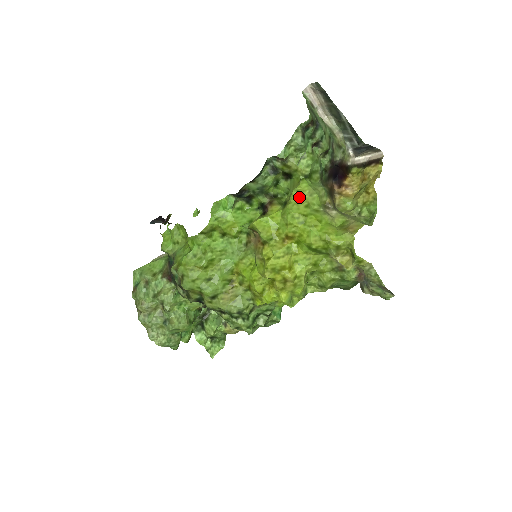
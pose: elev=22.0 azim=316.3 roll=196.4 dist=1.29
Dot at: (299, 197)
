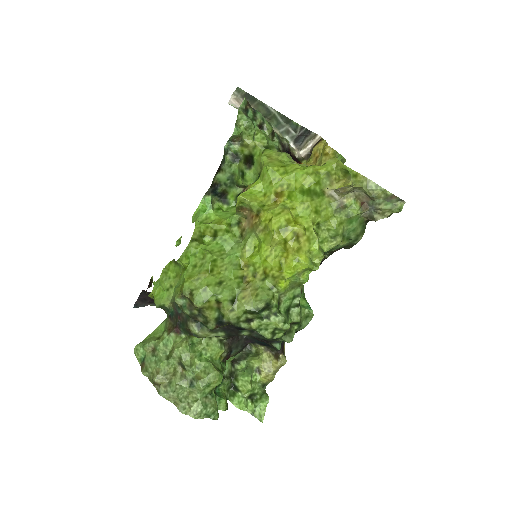
Dot at: (269, 158)
